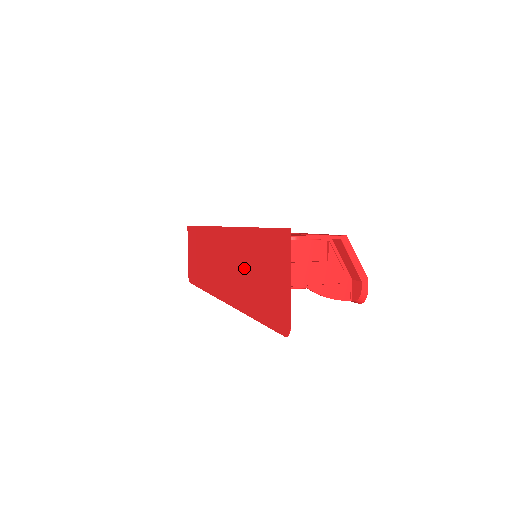
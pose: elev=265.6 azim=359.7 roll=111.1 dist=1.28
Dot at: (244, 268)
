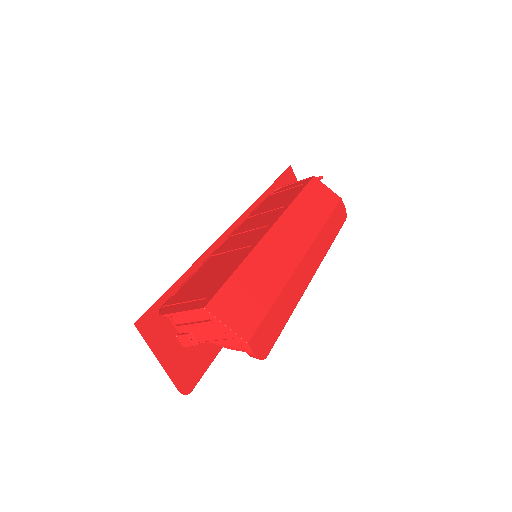
Dot at: occluded
